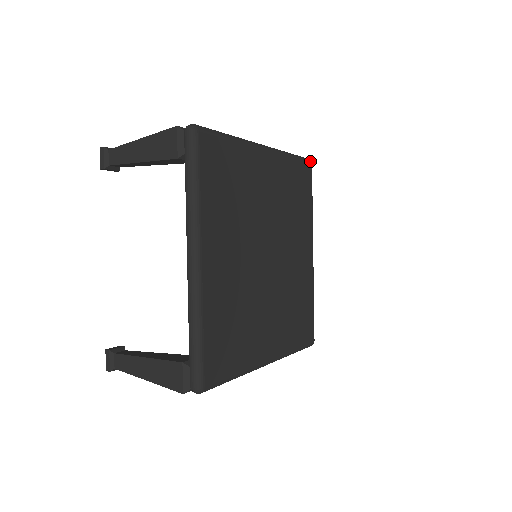
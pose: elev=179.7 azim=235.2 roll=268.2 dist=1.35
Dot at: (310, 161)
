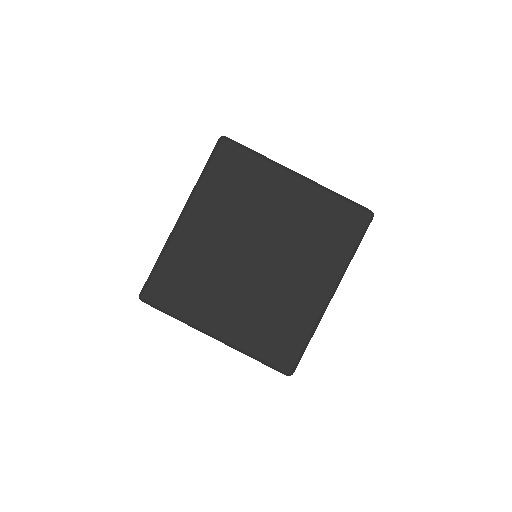
Dot at: (369, 212)
